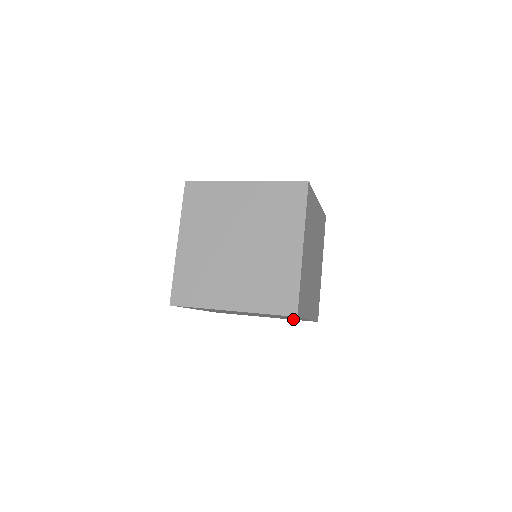
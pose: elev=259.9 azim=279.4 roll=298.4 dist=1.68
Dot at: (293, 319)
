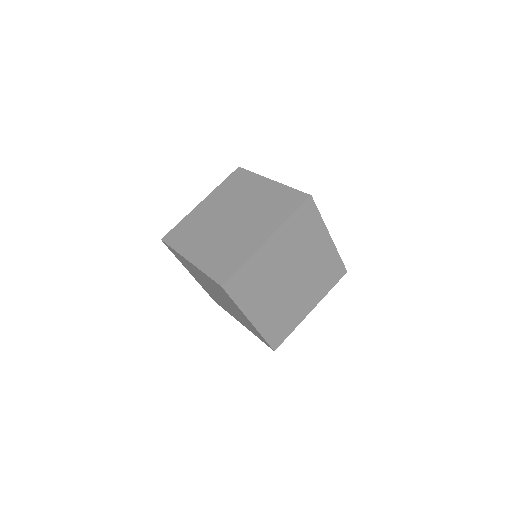
Dot at: occluded
